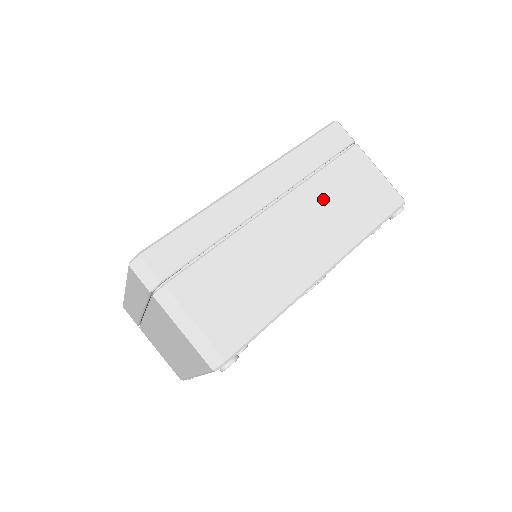
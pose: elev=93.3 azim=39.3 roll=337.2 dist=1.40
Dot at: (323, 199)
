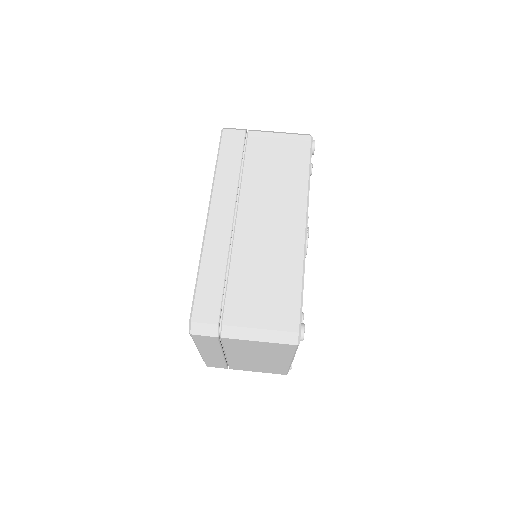
Dot at: (262, 184)
